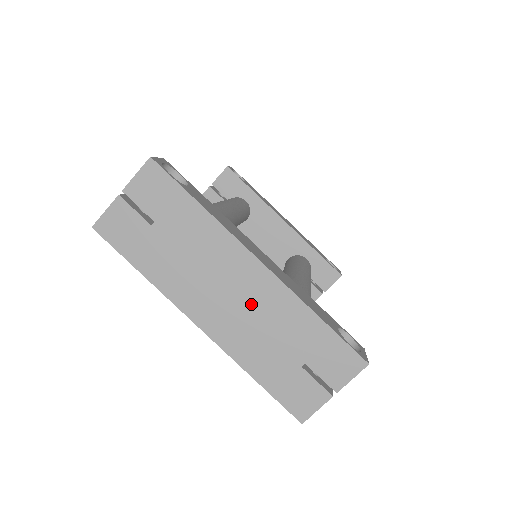
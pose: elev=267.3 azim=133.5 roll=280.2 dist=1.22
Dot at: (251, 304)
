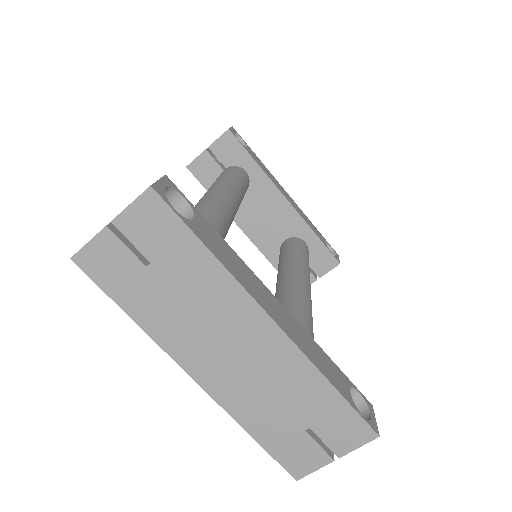
Dot at: (258, 364)
